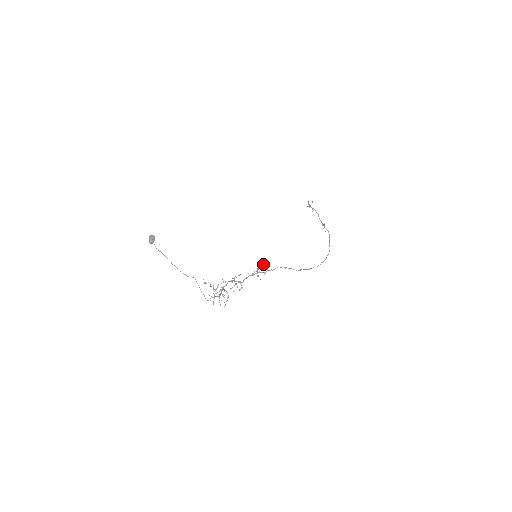
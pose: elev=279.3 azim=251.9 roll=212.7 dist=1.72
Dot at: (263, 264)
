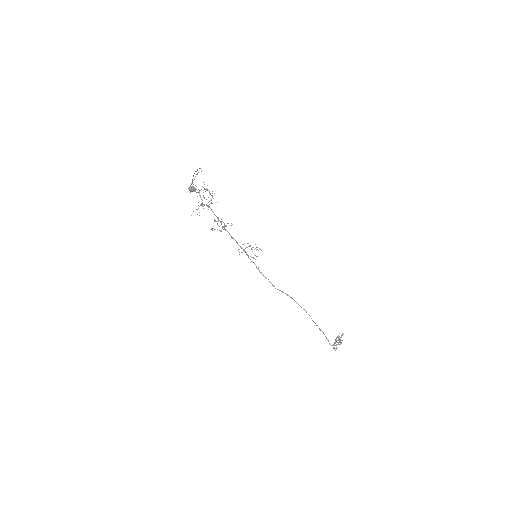
Dot at: occluded
